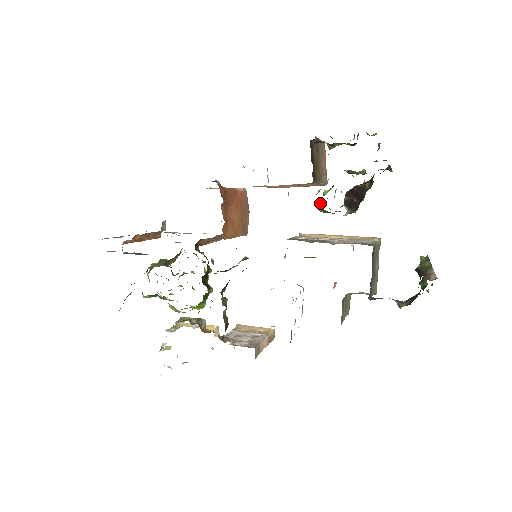
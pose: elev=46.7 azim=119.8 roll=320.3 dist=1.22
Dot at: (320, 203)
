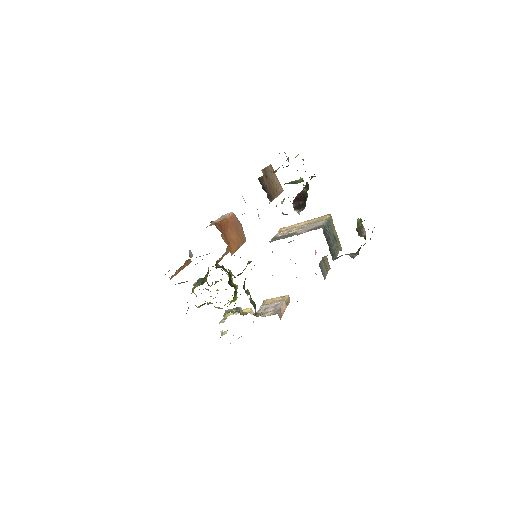
Dot at: occluded
